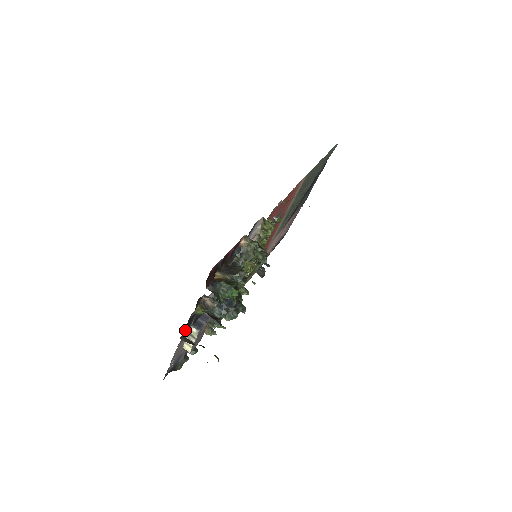
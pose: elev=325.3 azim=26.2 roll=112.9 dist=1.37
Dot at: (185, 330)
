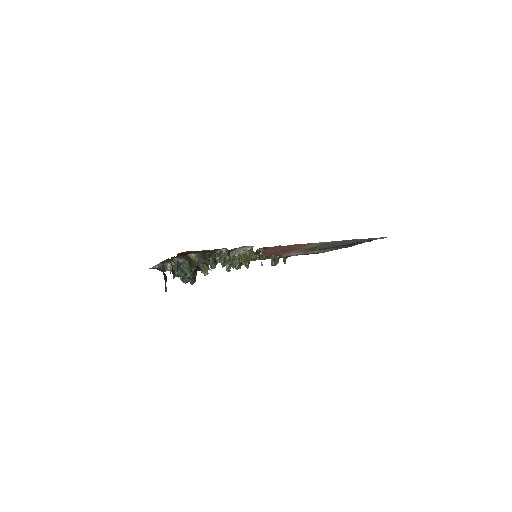
Dot at: (165, 261)
